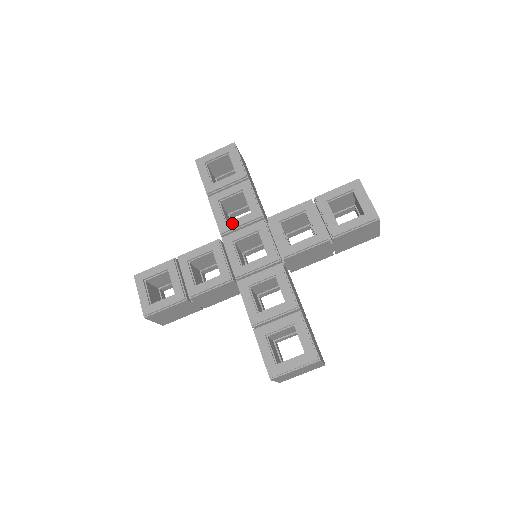
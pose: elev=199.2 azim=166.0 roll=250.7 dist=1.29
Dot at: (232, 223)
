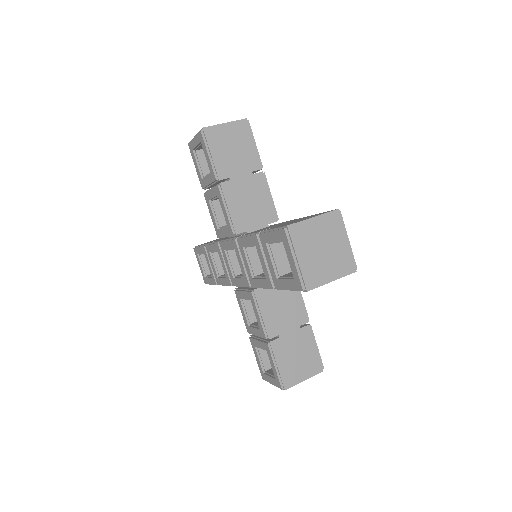
Dot at: (220, 231)
